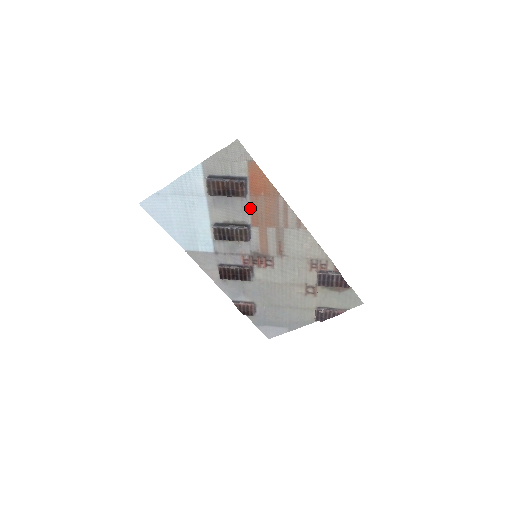
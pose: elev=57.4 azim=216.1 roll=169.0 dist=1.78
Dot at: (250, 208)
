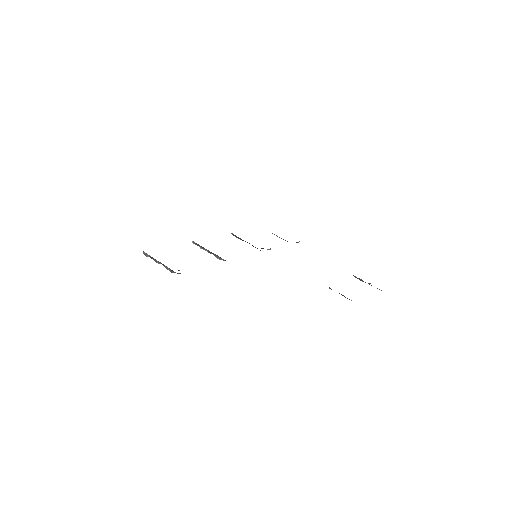
Dot at: occluded
